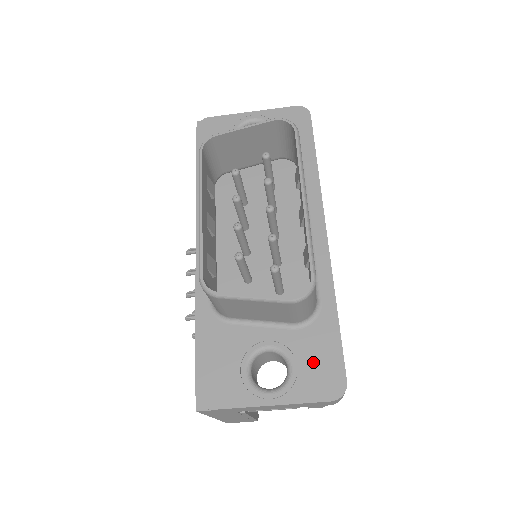
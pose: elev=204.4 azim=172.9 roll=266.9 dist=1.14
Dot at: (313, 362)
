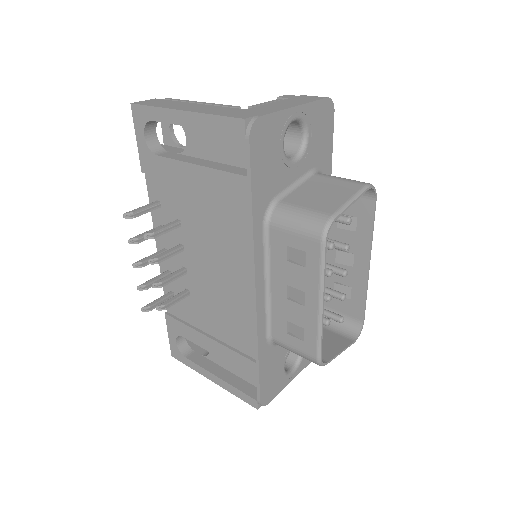
Dot at: occluded
